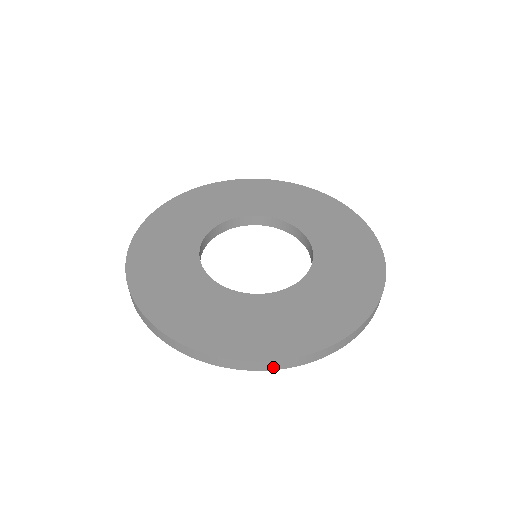
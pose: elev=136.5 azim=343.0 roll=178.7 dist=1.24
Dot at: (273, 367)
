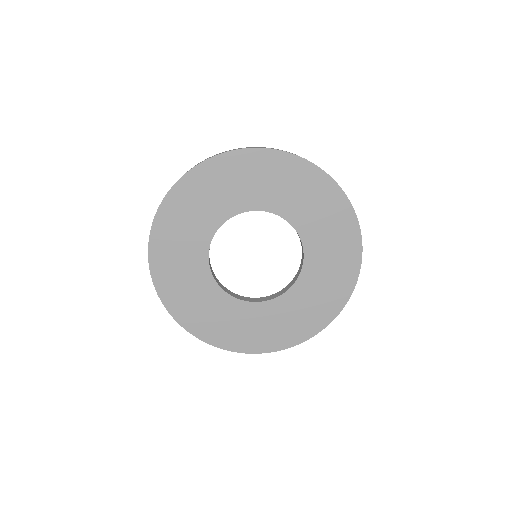
Dot at: occluded
